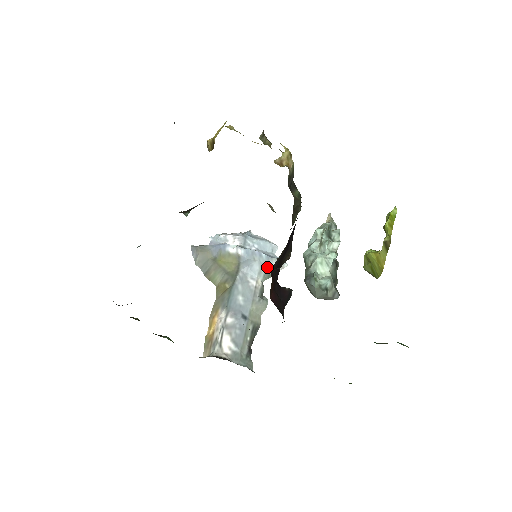
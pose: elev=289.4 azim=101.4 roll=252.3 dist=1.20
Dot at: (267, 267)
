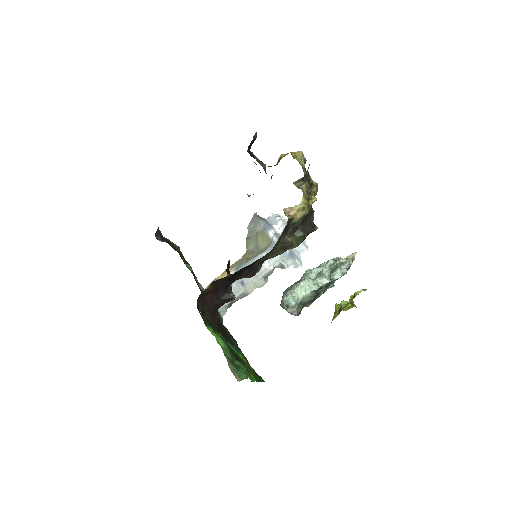
Dot at: (285, 260)
